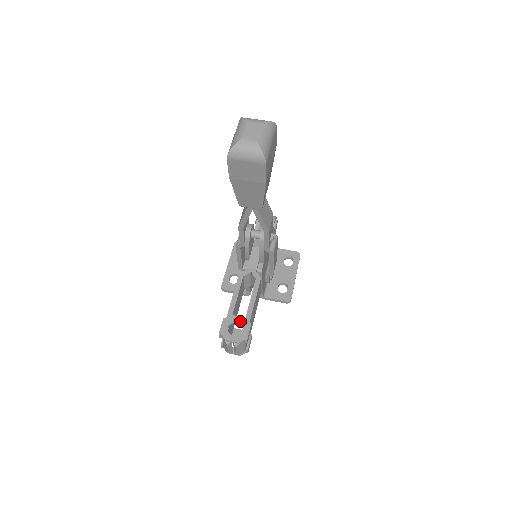
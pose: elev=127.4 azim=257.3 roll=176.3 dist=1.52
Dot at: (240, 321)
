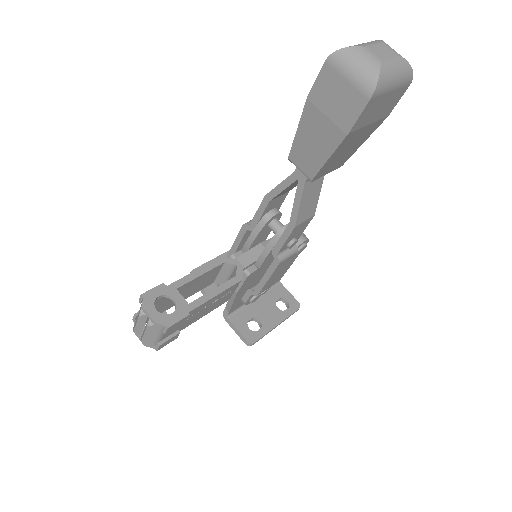
Dot at: (179, 301)
